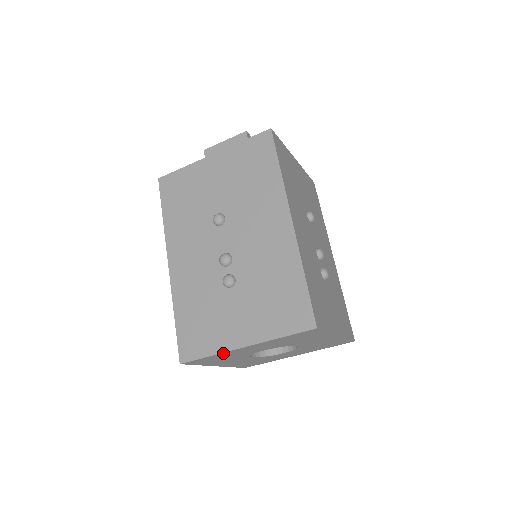
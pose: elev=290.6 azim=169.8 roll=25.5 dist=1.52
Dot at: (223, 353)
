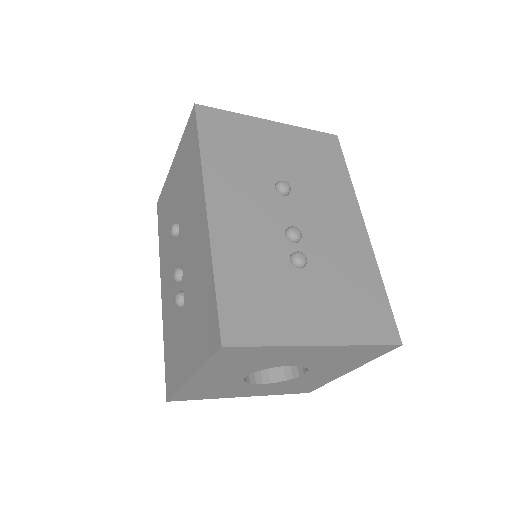
Dot at: (287, 347)
